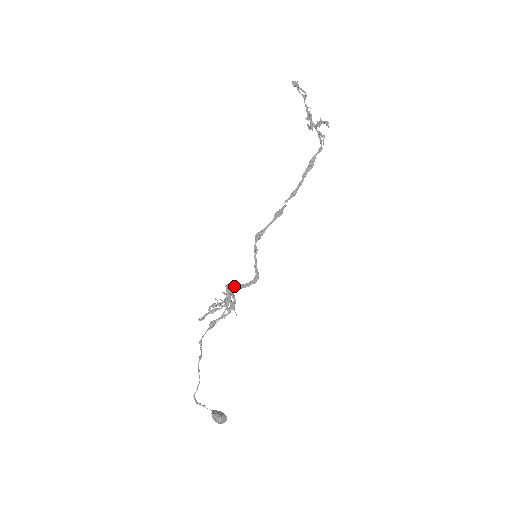
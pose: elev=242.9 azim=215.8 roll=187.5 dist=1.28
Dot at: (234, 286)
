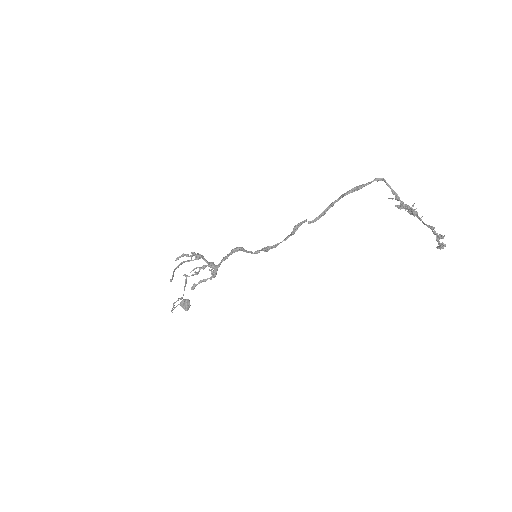
Dot at: occluded
